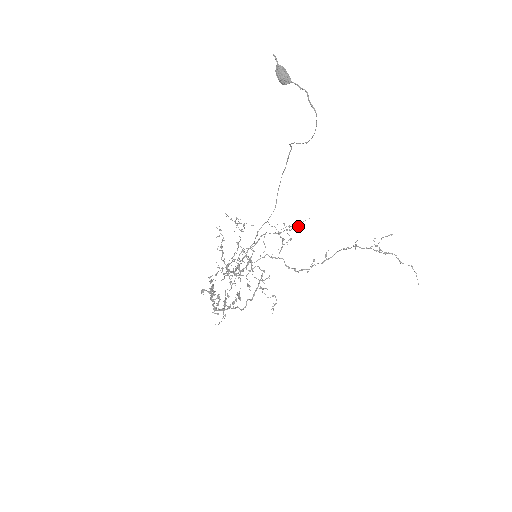
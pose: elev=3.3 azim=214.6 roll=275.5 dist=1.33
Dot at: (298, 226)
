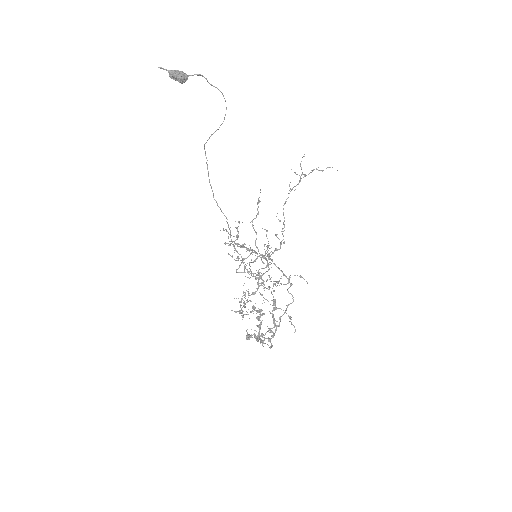
Dot at: (259, 202)
